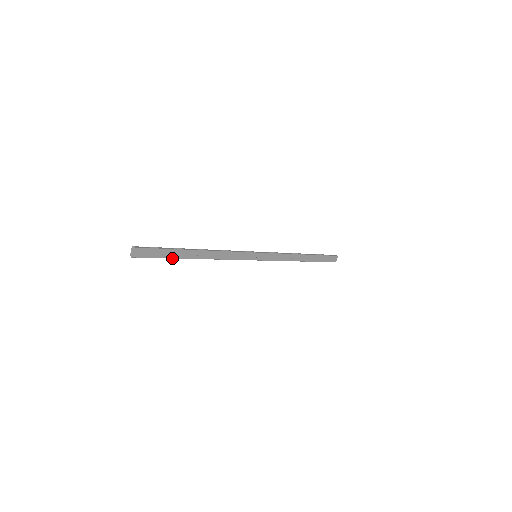
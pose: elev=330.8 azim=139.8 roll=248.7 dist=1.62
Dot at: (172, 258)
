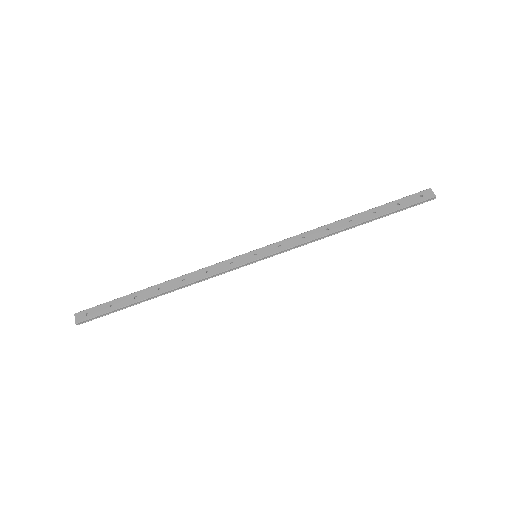
Dot at: (126, 306)
